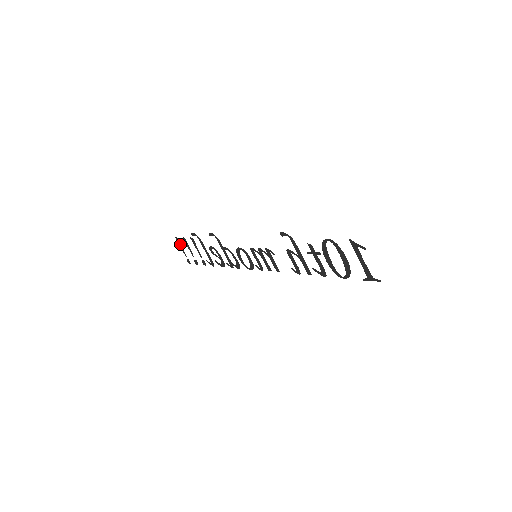
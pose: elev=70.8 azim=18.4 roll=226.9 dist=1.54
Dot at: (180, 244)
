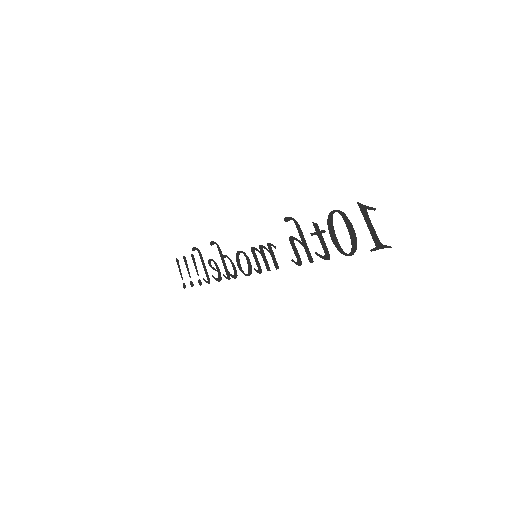
Dot at: (179, 265)
